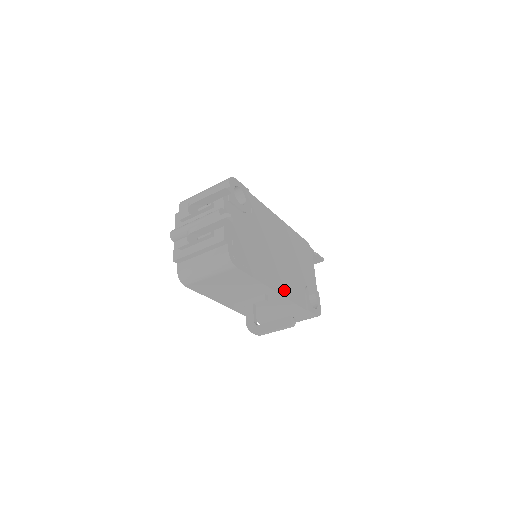
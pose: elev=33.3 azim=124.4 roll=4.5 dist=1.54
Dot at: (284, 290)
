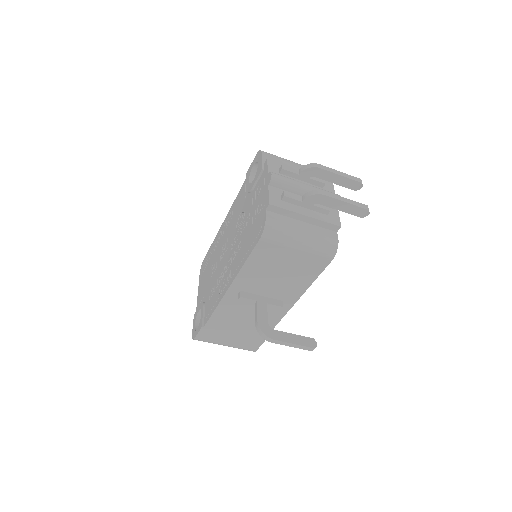
Dot at: occluded
